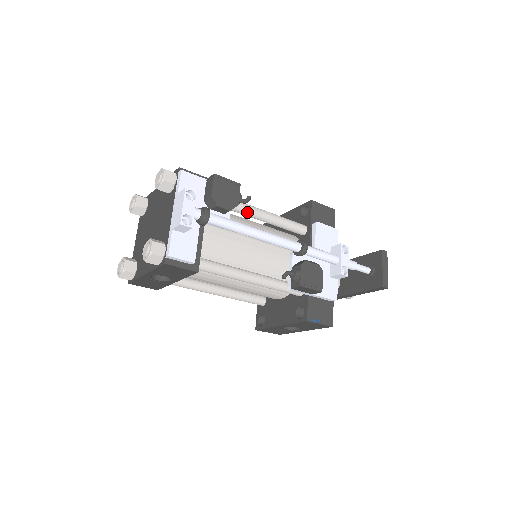
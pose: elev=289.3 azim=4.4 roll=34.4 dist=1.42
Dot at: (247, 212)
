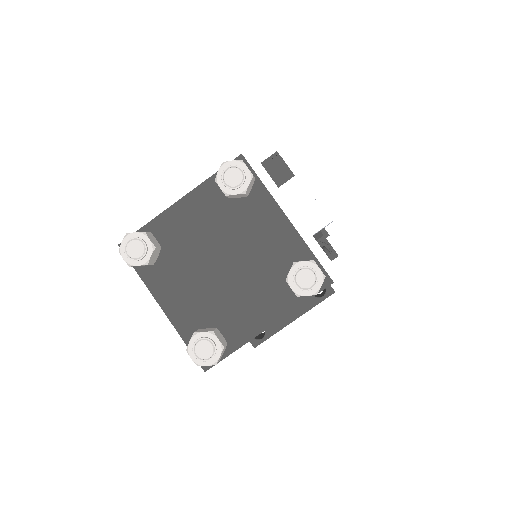
Dot at: occluded
